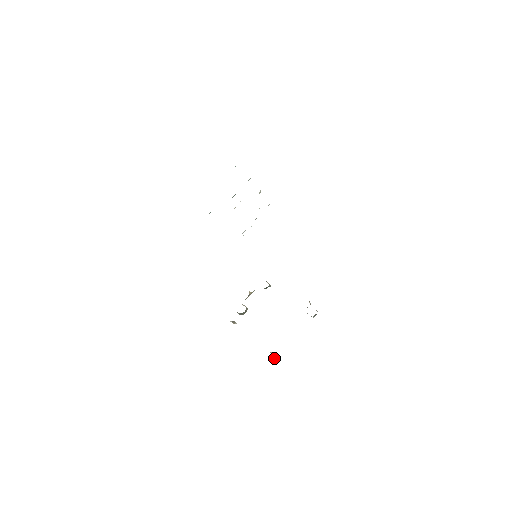
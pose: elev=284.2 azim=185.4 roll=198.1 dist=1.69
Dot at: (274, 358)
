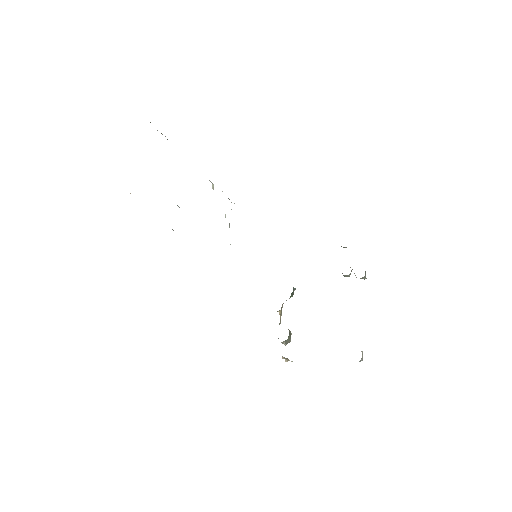
Dot at: (362, 353)
